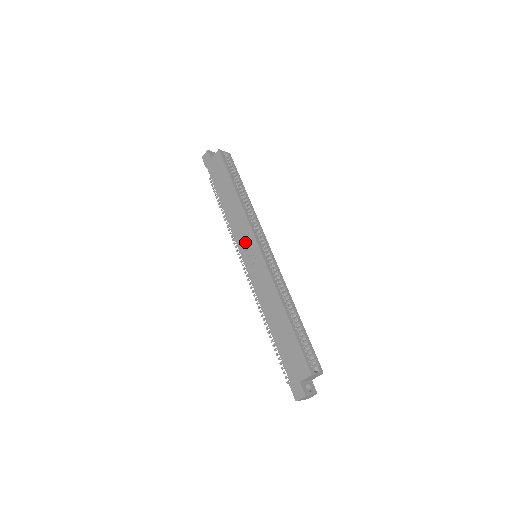
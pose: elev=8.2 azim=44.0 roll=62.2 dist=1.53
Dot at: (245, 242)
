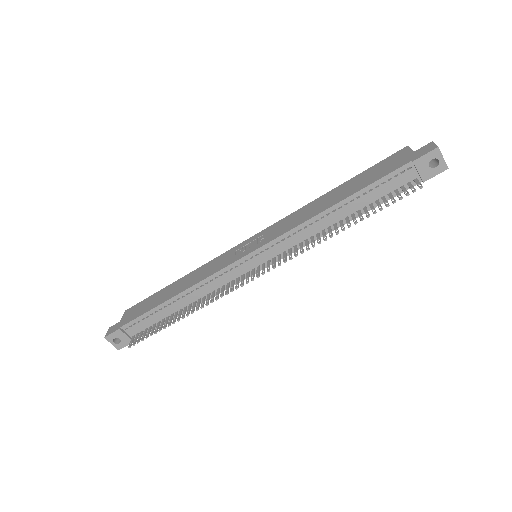
Dot at: (233, 255)
